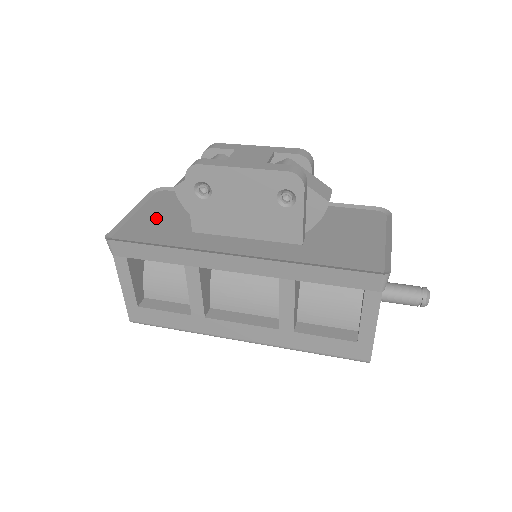
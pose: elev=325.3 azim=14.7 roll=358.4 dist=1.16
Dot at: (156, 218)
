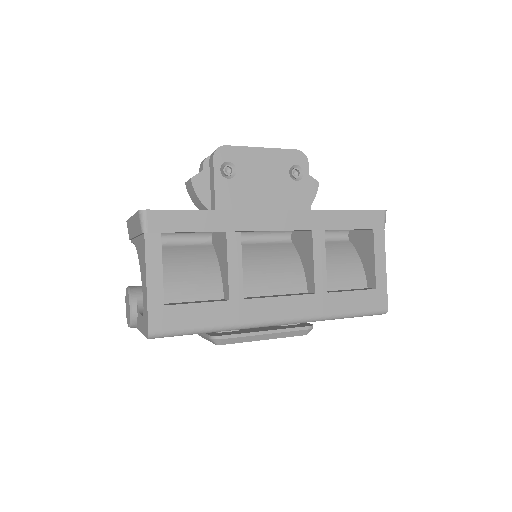
Dot at: occluded
